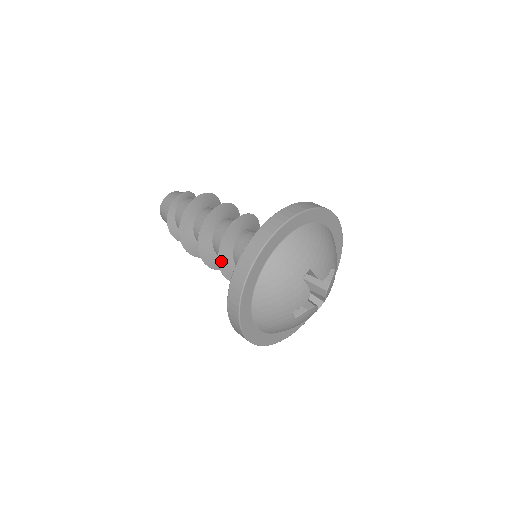
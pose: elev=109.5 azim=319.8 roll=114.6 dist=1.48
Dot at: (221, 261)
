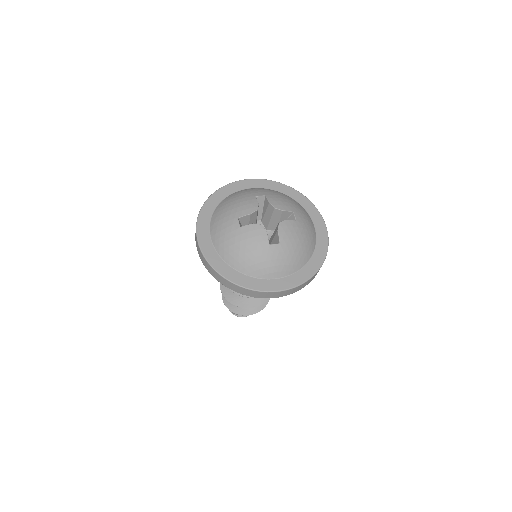
Dot at: occluded
